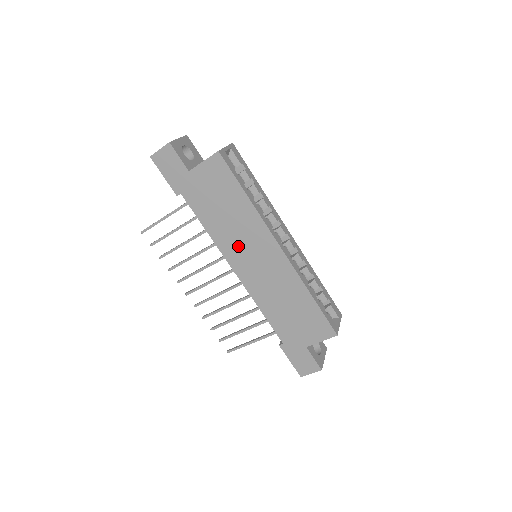
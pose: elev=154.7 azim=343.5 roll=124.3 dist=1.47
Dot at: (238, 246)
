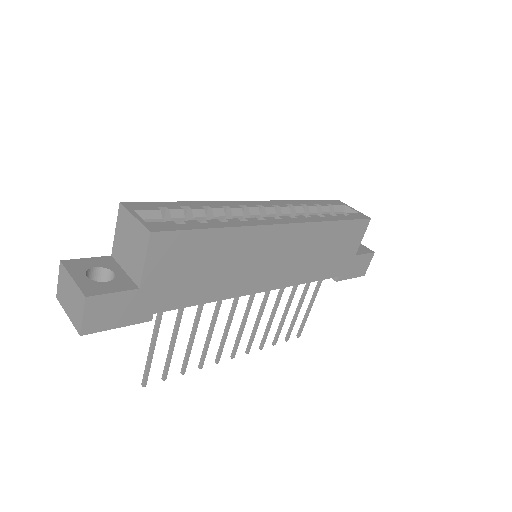
Dot at: (249, 273)
